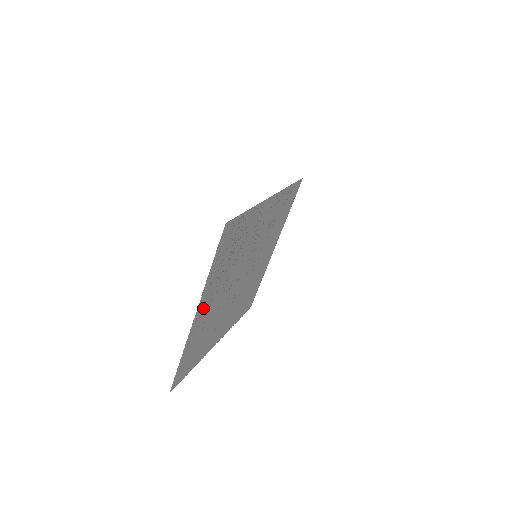
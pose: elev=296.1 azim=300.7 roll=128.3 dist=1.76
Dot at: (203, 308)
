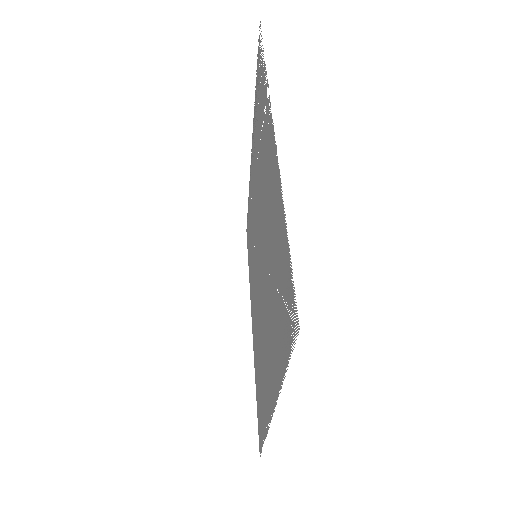
Dot at: (269, 149)
